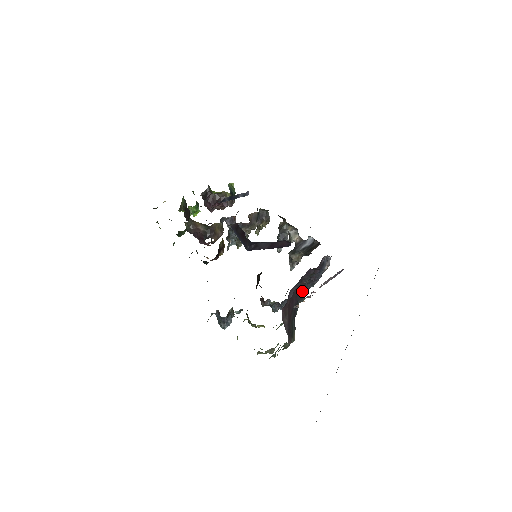
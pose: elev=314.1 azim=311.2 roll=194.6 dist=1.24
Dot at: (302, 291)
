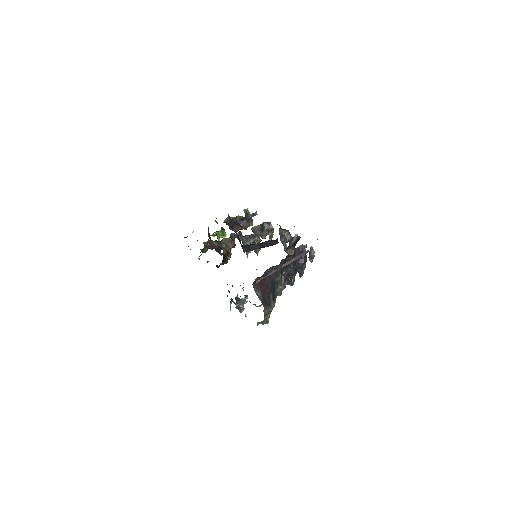
Dot at: (275, 272)
